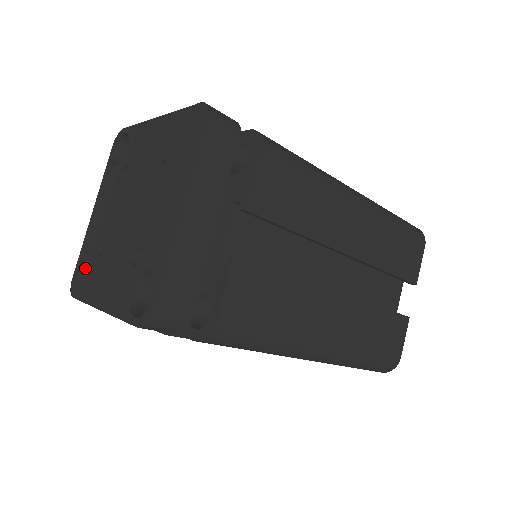
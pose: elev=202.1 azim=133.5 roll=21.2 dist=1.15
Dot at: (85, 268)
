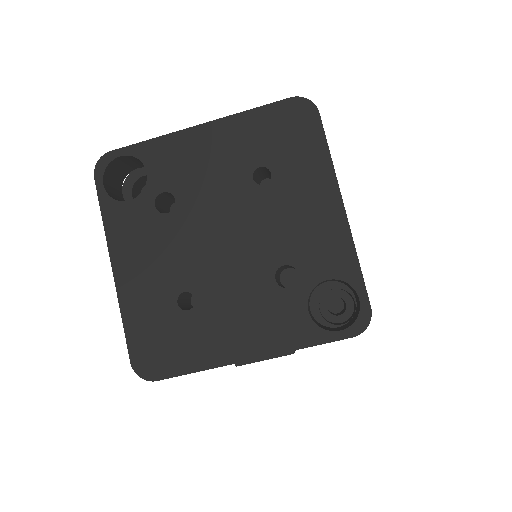
Dot at: (161, 336)
